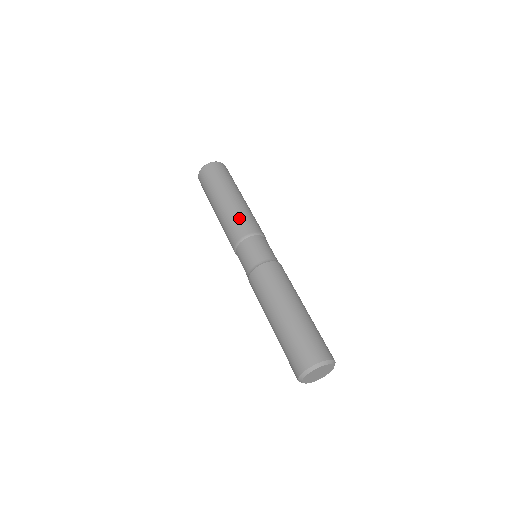
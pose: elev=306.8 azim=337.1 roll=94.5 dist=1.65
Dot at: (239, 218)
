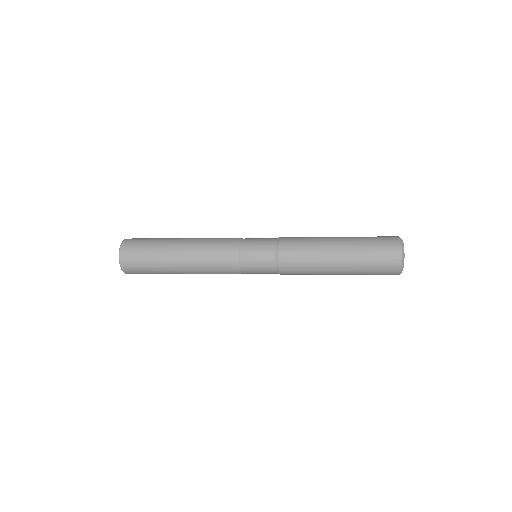
Dot at: (215, 238)
